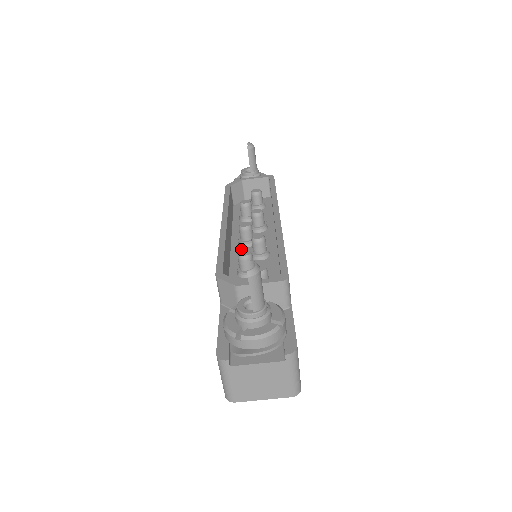
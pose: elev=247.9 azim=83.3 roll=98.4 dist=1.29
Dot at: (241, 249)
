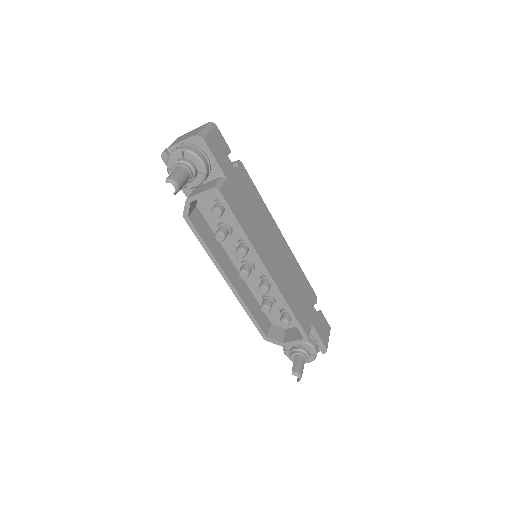
Dot at: occluded
